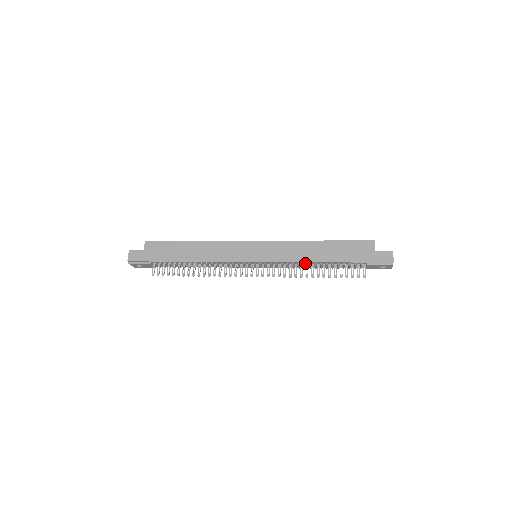
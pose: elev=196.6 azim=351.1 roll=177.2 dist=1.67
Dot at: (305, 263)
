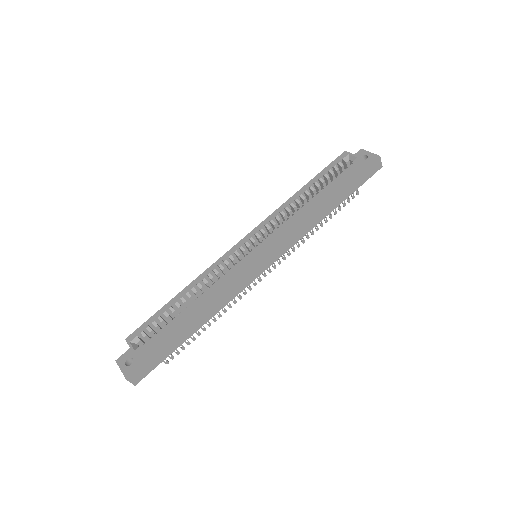
Dot at: occluded
